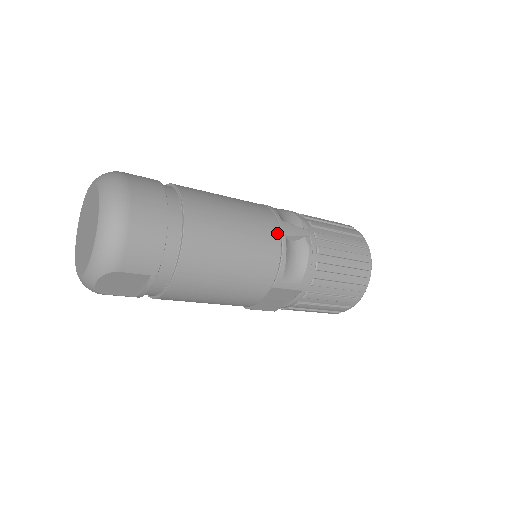
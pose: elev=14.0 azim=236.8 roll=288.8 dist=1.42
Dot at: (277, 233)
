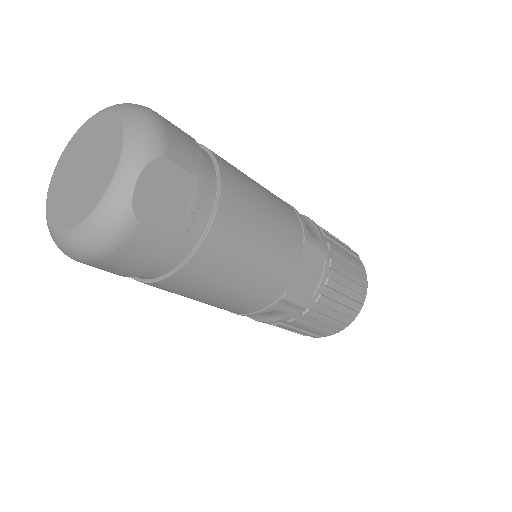
Dot at: occluded
